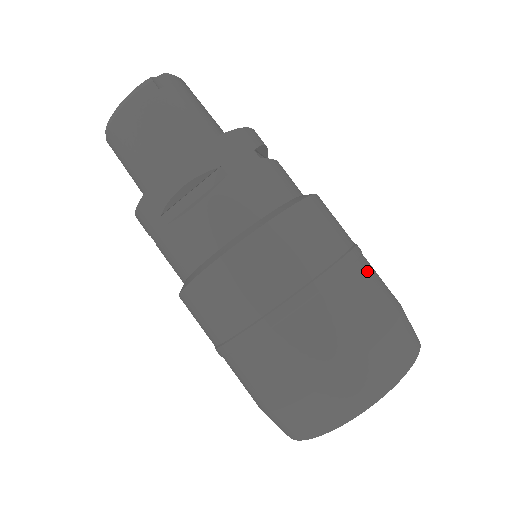
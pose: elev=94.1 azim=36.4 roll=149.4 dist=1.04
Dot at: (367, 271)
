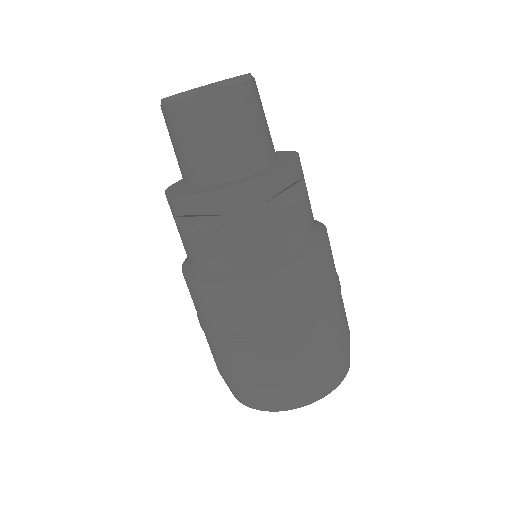
Dot at: (316, 333)
